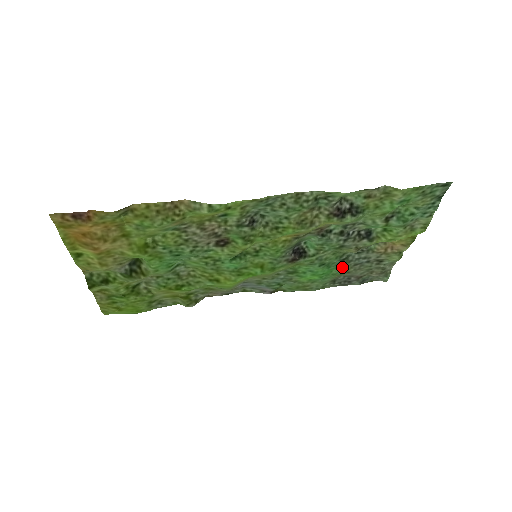
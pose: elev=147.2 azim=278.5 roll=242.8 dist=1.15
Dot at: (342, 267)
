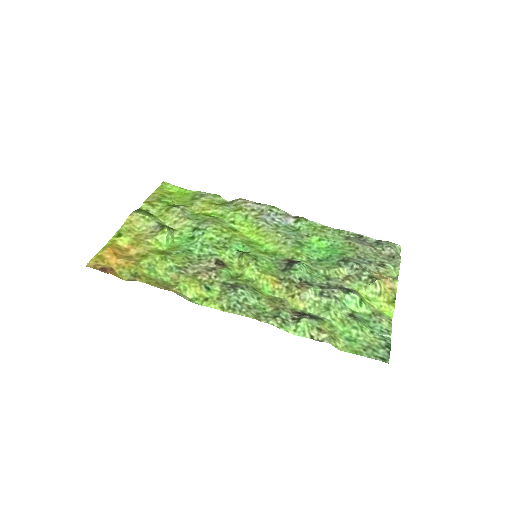
Dot at: (346, 253)
